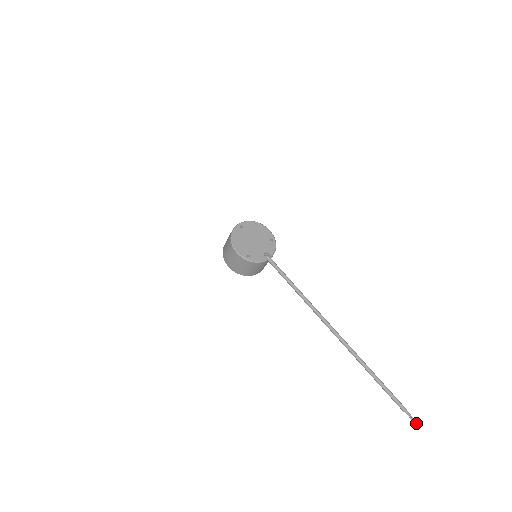
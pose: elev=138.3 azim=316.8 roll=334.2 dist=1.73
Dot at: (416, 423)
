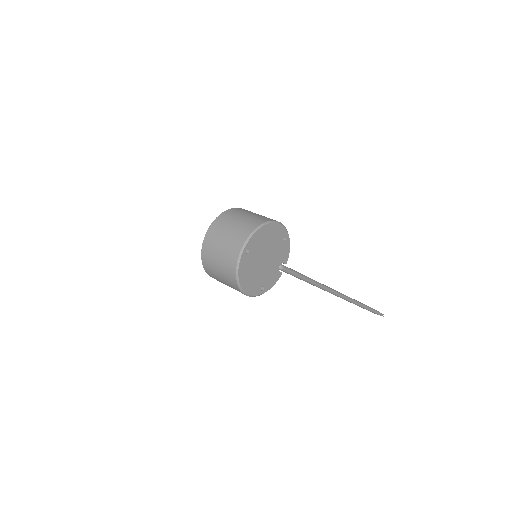
Dot at: occluded
